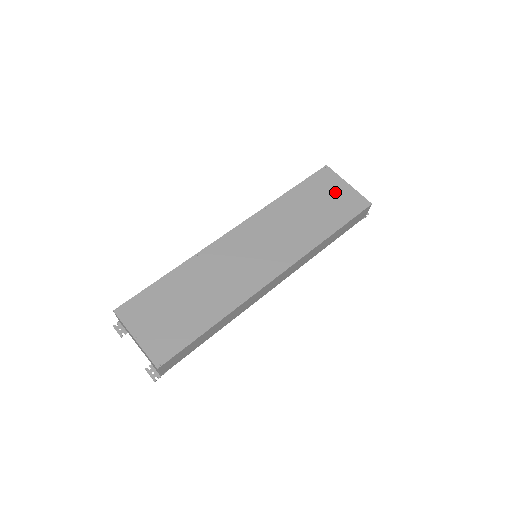
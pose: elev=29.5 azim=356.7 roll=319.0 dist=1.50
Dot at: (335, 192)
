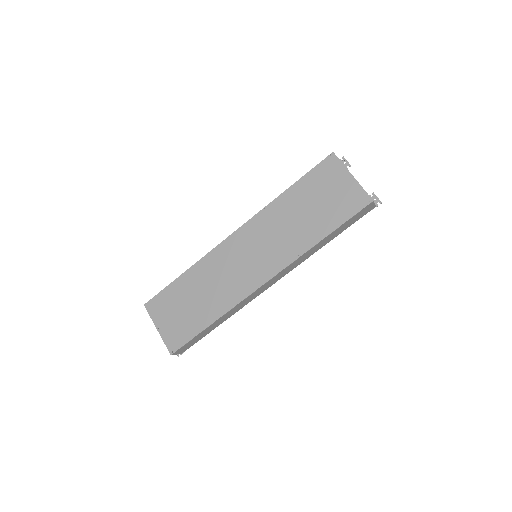
Dot at: (336, 187)
